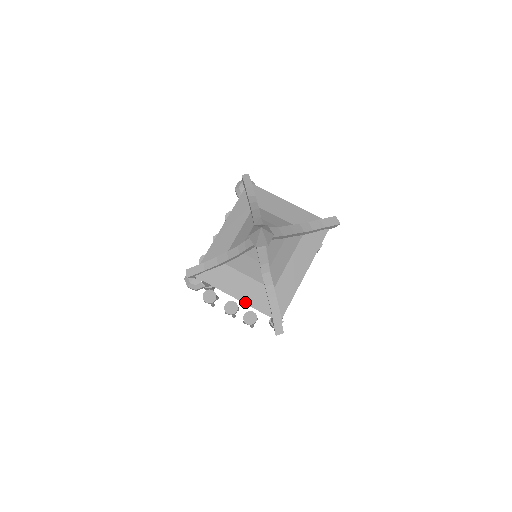
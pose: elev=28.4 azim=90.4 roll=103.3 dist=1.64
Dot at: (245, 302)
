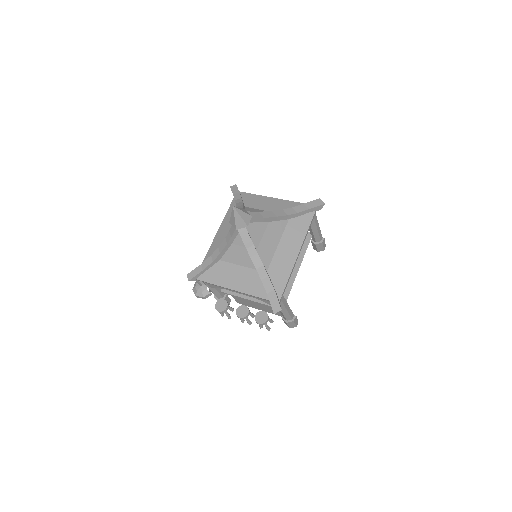
Dot at: (243, 291)
